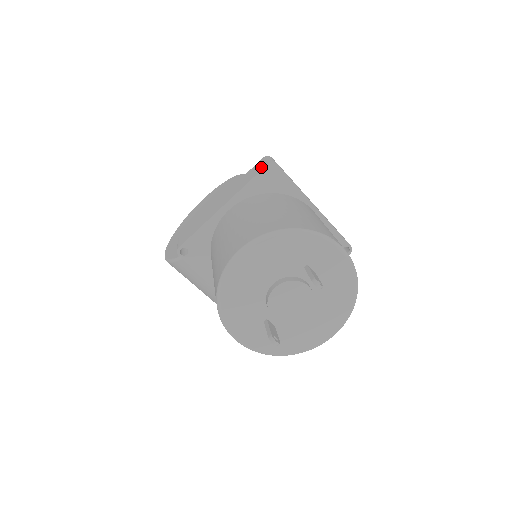
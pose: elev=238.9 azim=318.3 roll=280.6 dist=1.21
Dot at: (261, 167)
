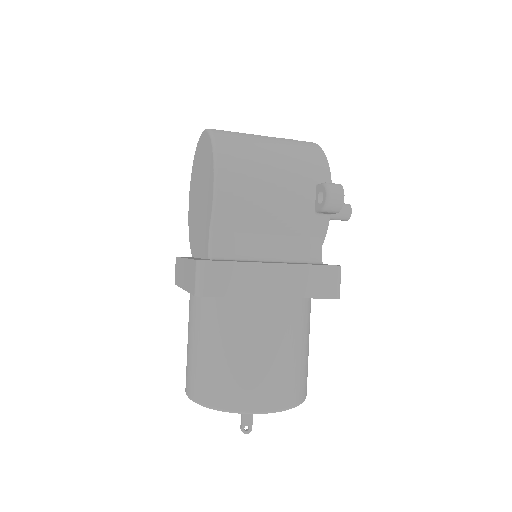
Dot at: (192, 287)
